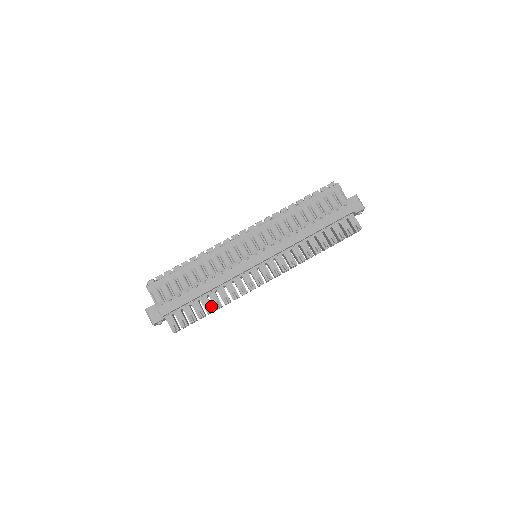
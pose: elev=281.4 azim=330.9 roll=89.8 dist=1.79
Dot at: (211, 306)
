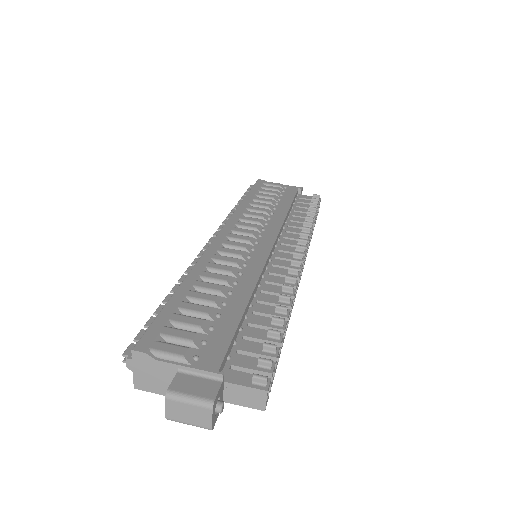
Dot at: (275, 319)
